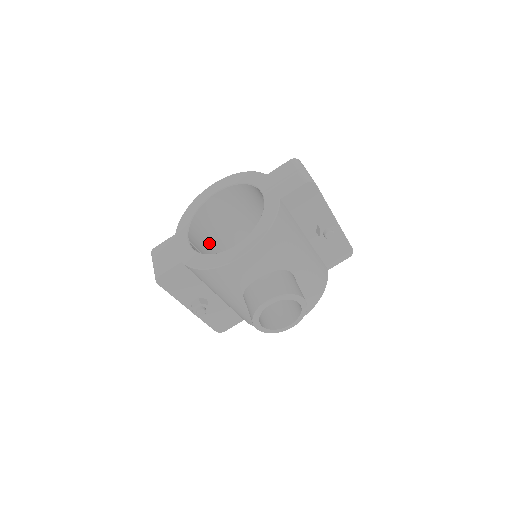
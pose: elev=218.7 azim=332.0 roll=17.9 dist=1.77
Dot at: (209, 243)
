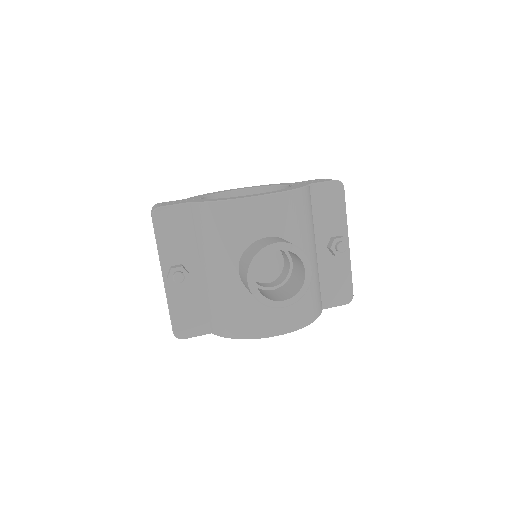
Dot at: occluded
